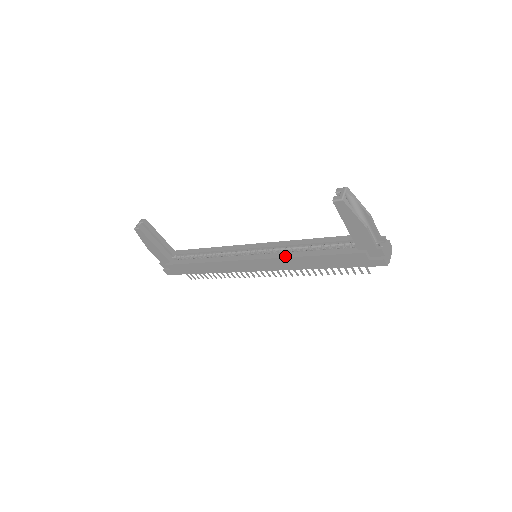
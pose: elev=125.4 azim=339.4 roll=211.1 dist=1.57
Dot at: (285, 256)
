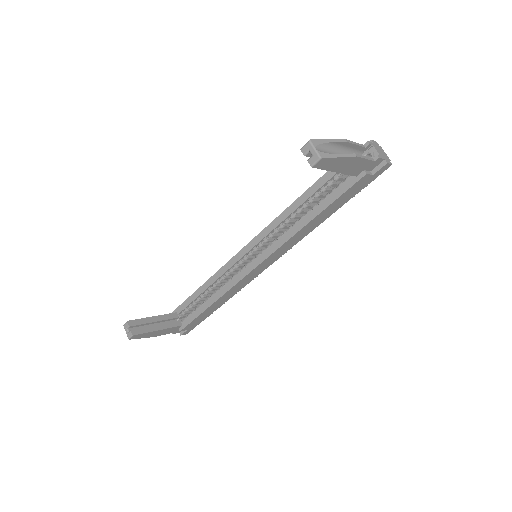
Dot at: (289, 237)
